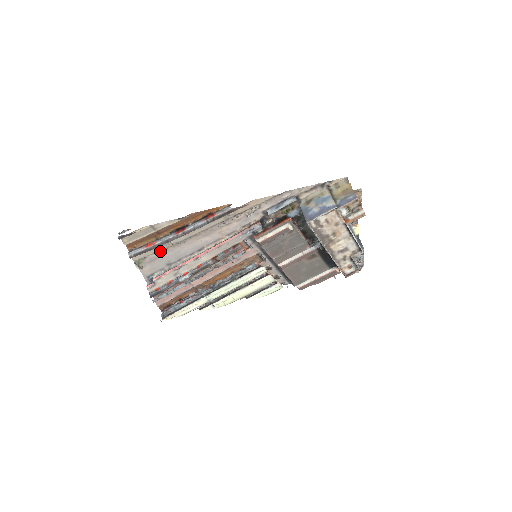
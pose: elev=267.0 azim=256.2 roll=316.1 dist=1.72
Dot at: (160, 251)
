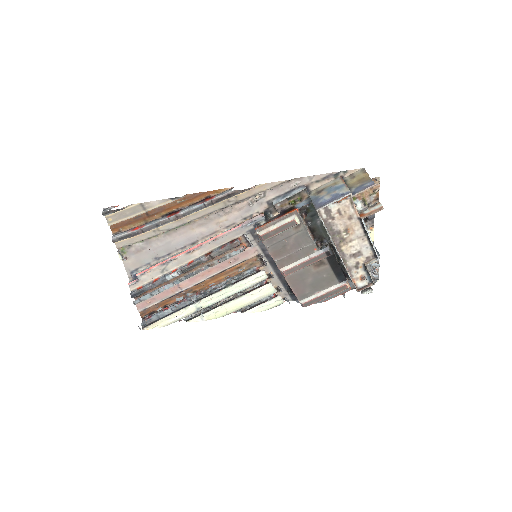
Dot at: (148, 239)
